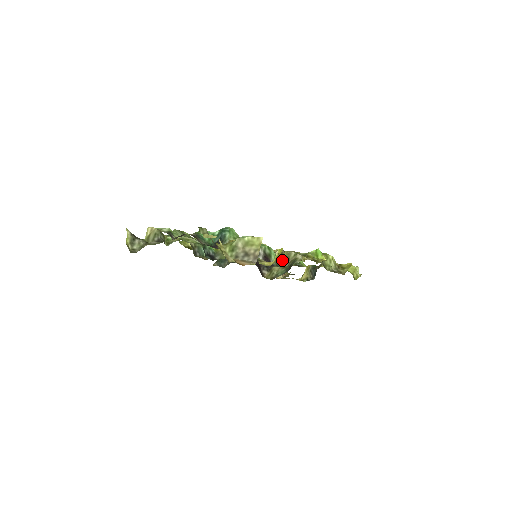
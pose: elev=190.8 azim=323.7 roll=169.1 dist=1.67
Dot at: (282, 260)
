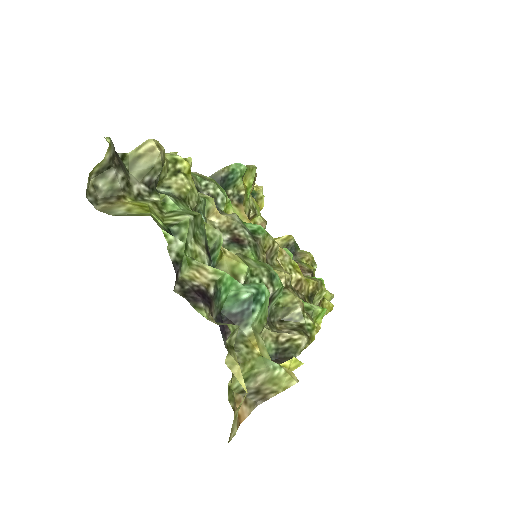
Dot at: (281, 307)
